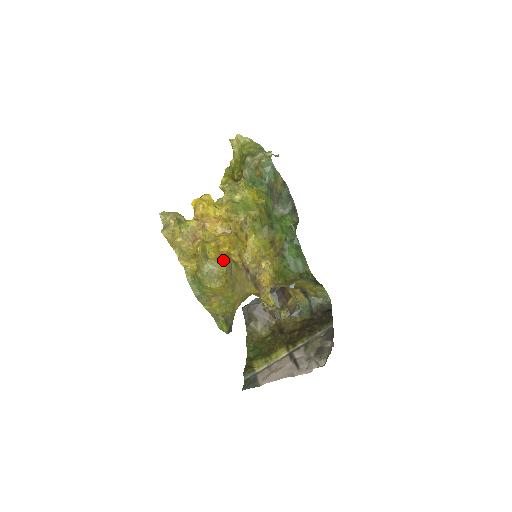
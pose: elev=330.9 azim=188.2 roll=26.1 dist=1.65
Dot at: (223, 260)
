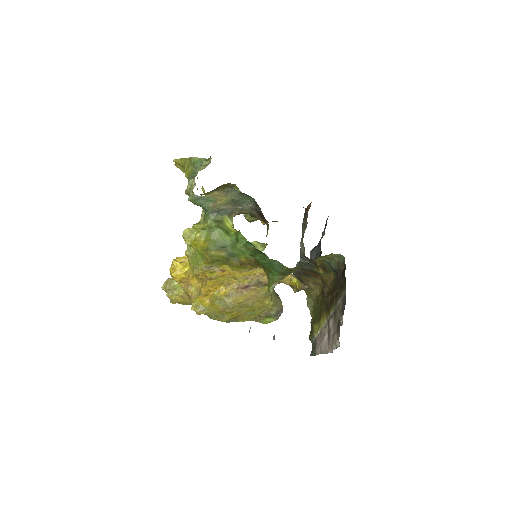
Dot at: (214, 305)
